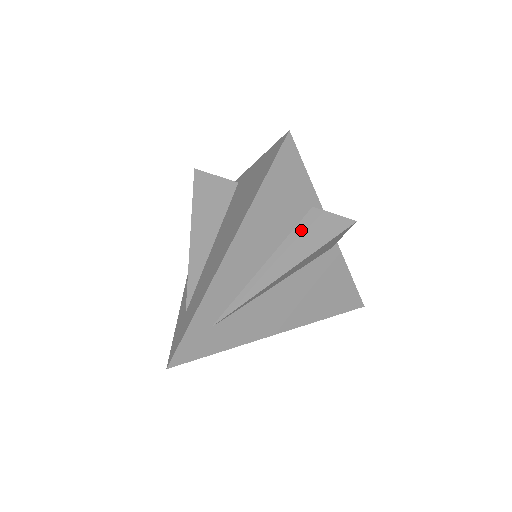
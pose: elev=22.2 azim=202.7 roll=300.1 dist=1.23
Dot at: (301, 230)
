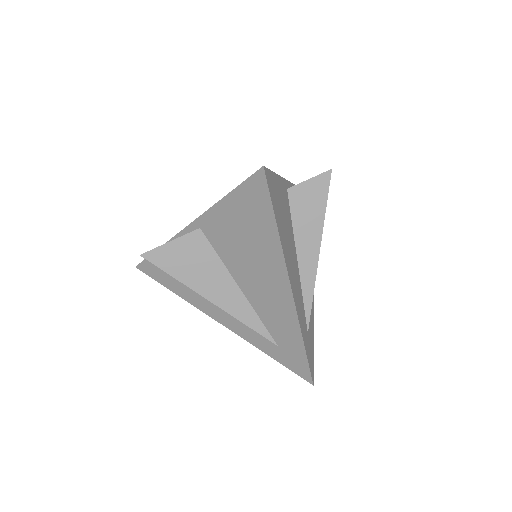
Dot at: (298, 213)
